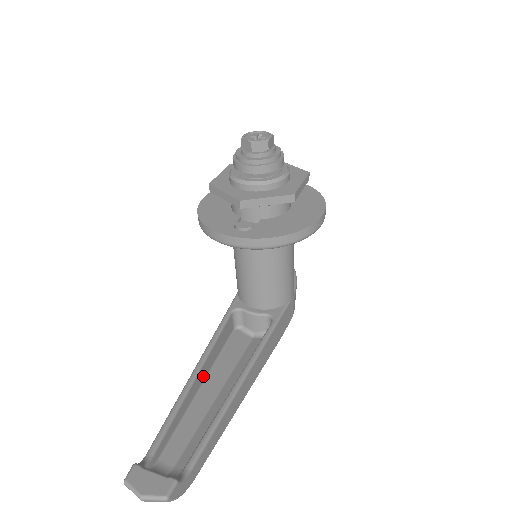
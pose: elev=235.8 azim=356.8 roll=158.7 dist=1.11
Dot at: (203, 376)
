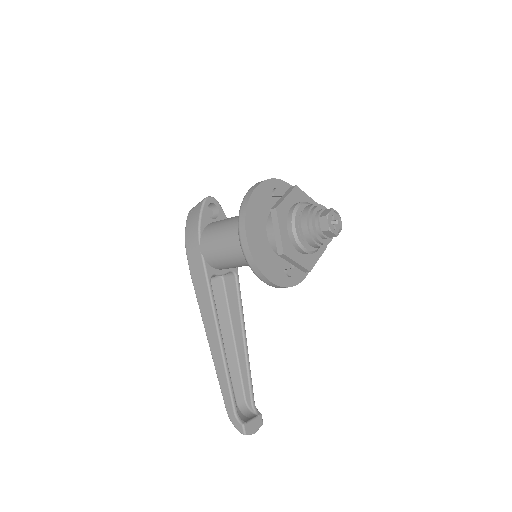
Dot at: occluded
